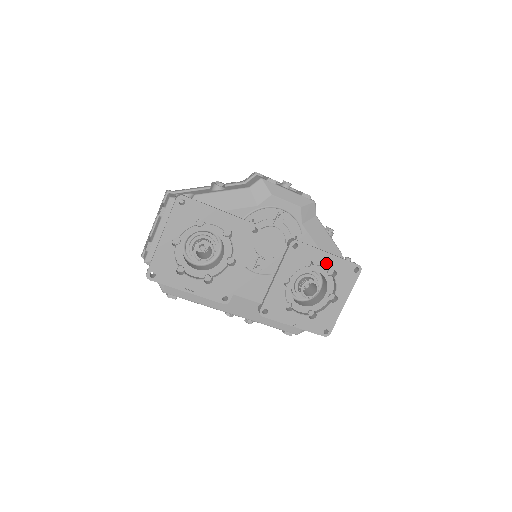
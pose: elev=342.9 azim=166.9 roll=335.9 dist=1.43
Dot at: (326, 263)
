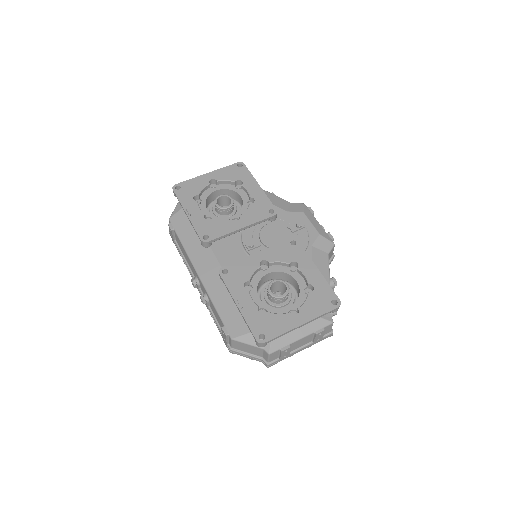
Dot at: (310, 275)
